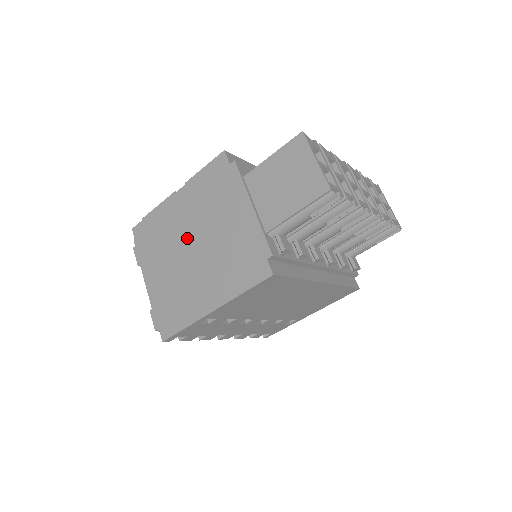
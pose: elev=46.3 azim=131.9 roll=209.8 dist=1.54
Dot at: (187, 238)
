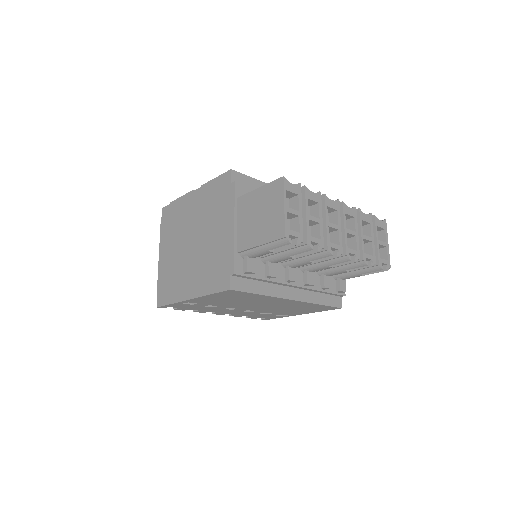
Dot at: (190, 233)
